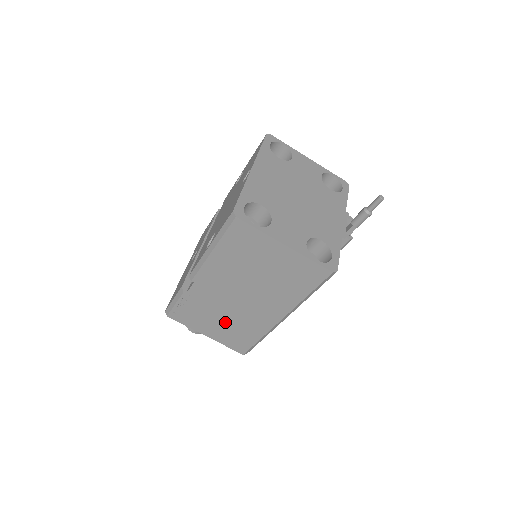
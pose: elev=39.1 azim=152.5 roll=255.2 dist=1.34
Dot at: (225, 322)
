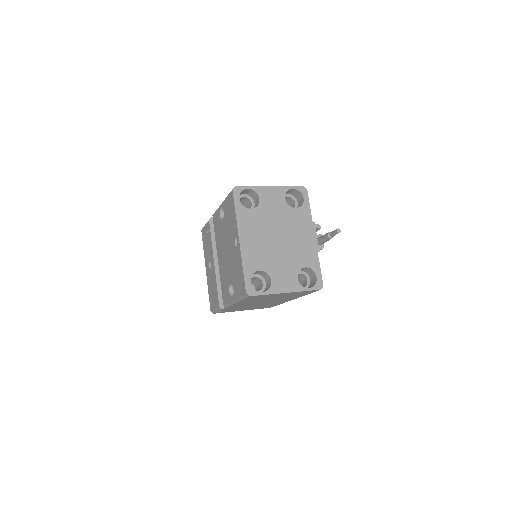
Dot at: occluded
